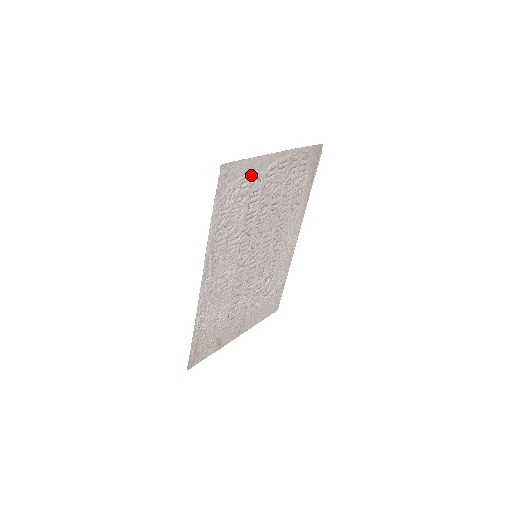
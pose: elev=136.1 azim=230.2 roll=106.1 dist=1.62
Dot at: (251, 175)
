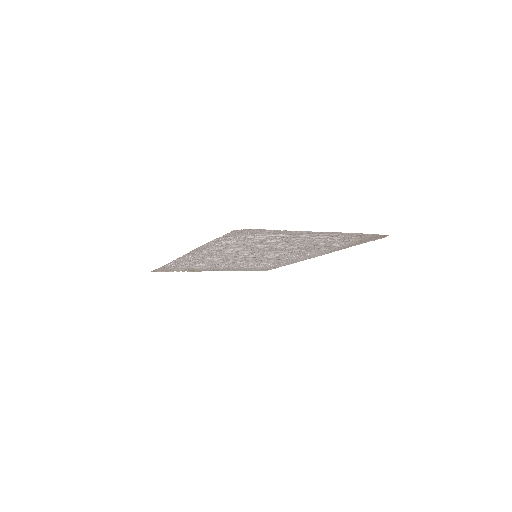
Dot at: (273, 235)
